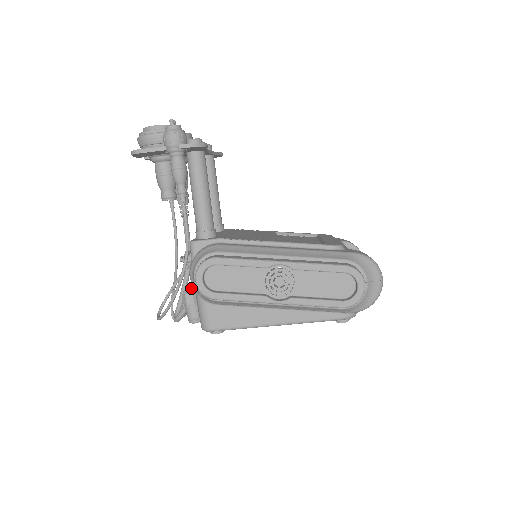
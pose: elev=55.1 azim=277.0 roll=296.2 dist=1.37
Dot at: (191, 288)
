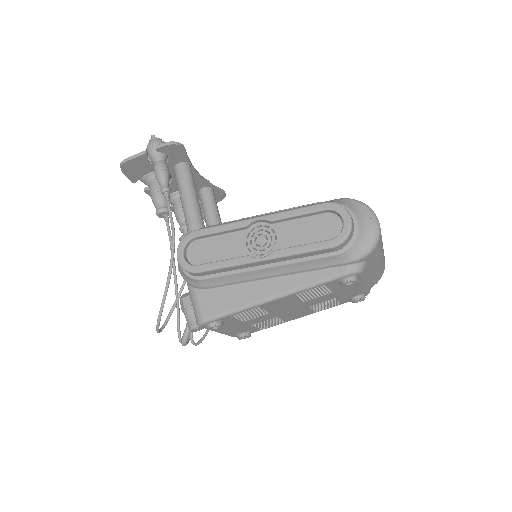
Dot at: (188, 292)
